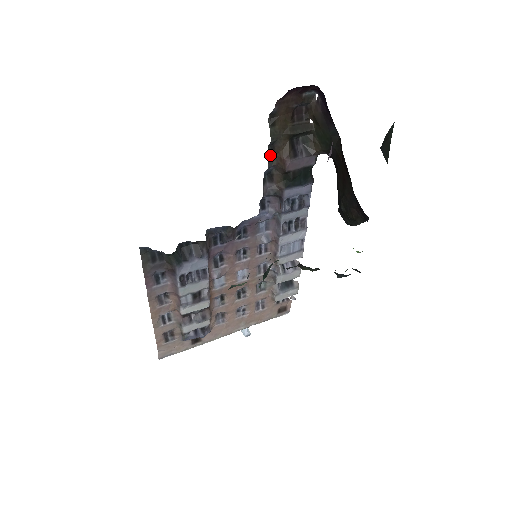
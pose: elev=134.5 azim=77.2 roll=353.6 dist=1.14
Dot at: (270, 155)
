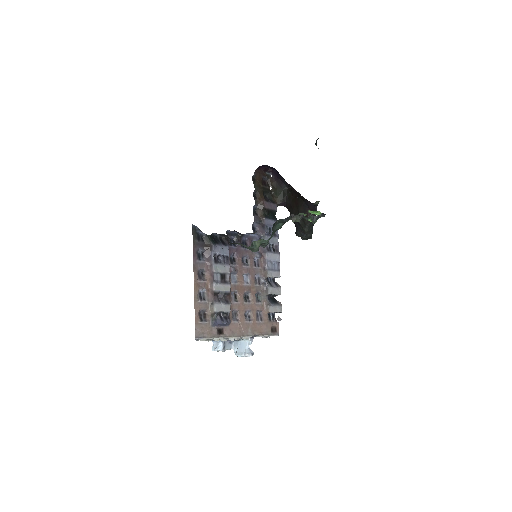
Dot at: (255, 198)
